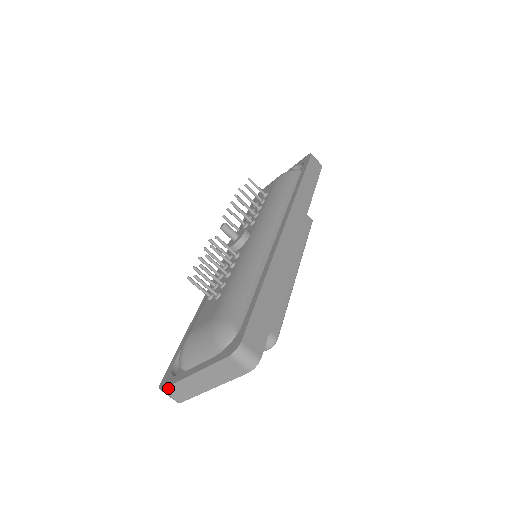
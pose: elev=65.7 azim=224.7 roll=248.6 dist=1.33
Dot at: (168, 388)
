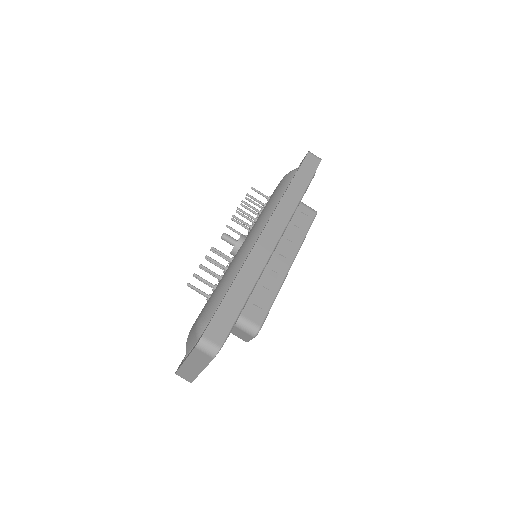
Dot at: (178, 372)
